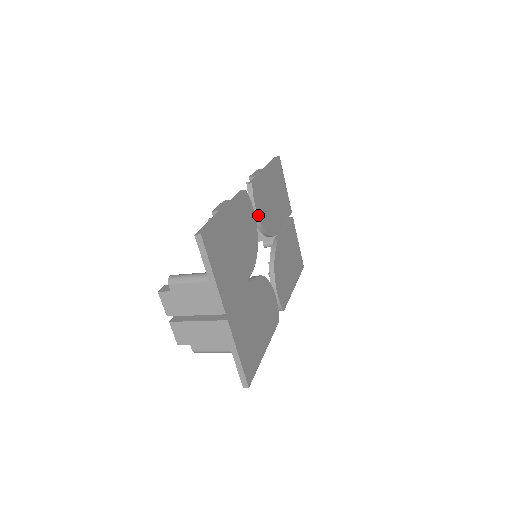
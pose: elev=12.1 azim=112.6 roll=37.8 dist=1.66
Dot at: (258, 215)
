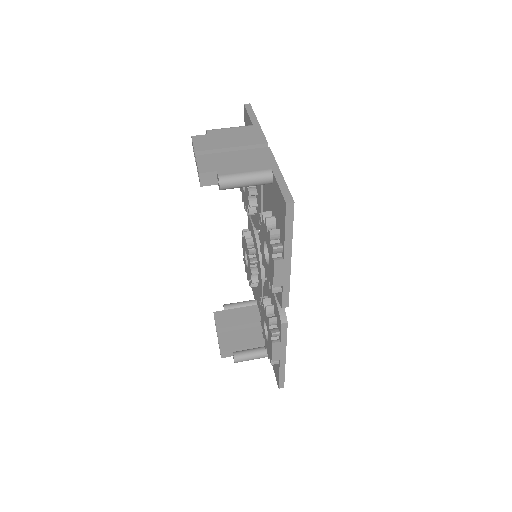
Dot at: occluded
